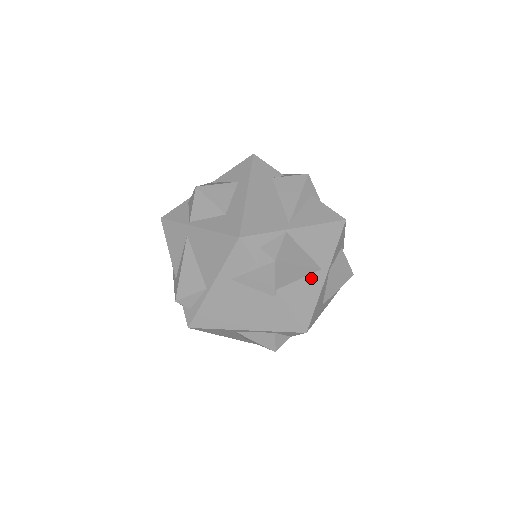
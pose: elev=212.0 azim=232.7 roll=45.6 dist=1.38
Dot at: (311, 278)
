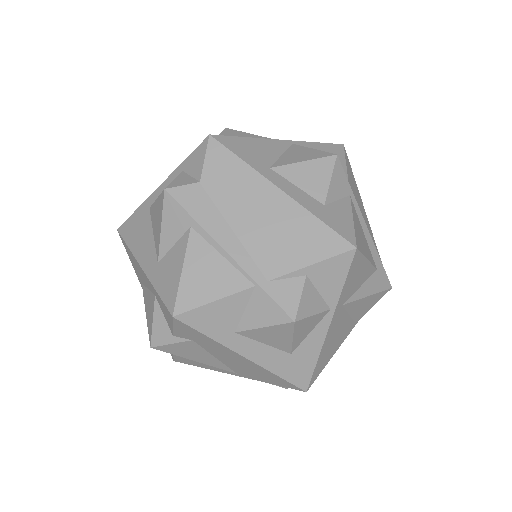
Dot at: occluded
